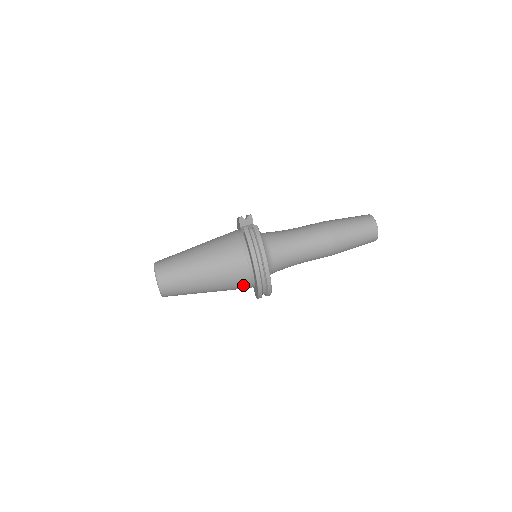
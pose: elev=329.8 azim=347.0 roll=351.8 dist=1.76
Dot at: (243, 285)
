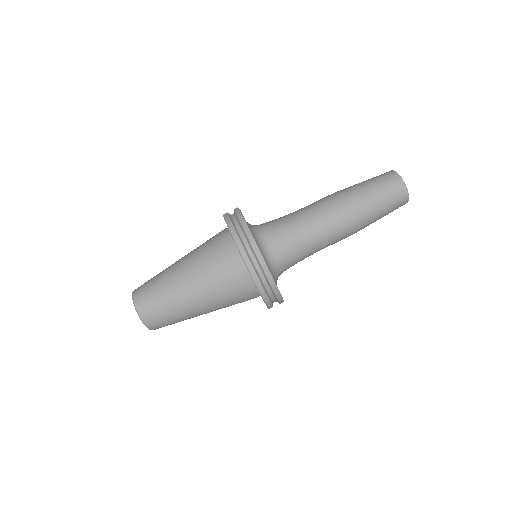
Dot at: (240, 288)
